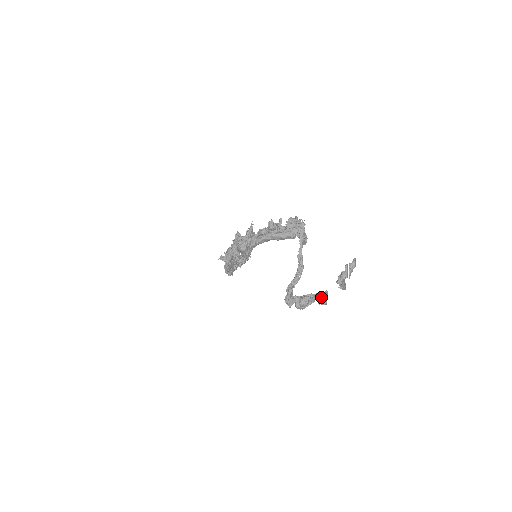
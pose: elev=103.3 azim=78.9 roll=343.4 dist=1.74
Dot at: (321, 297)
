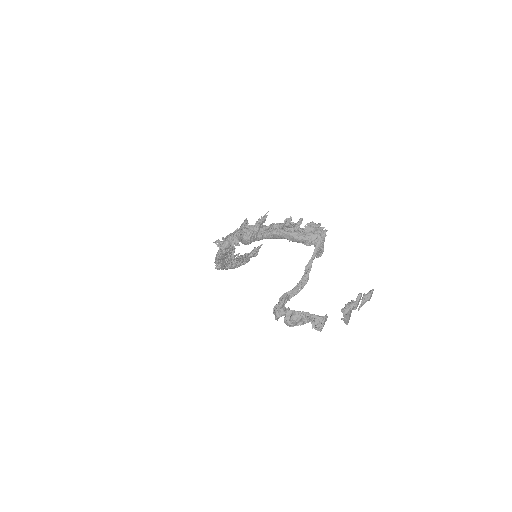
Dot at: (317, 320)
